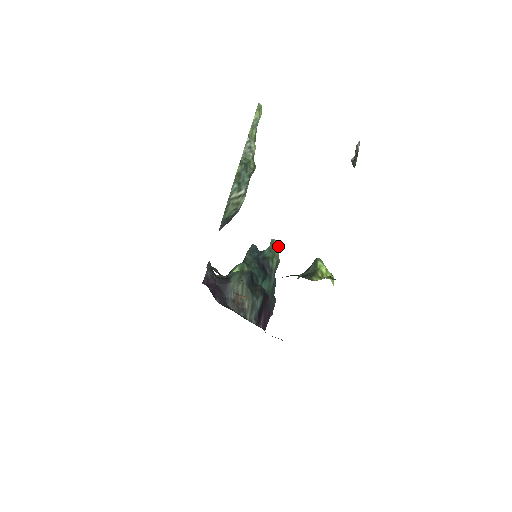
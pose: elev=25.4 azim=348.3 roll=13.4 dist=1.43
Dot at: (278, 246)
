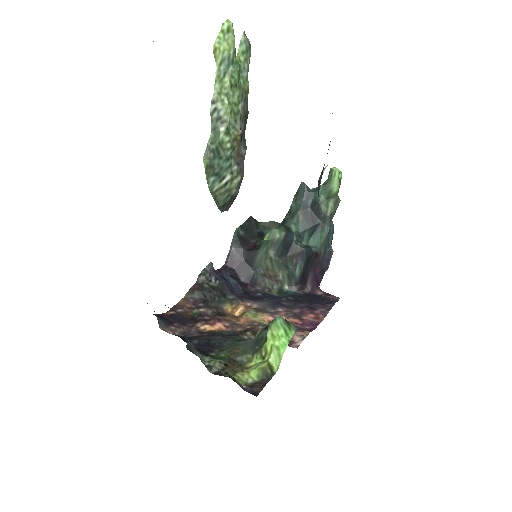
Dot at: (337, 180)
